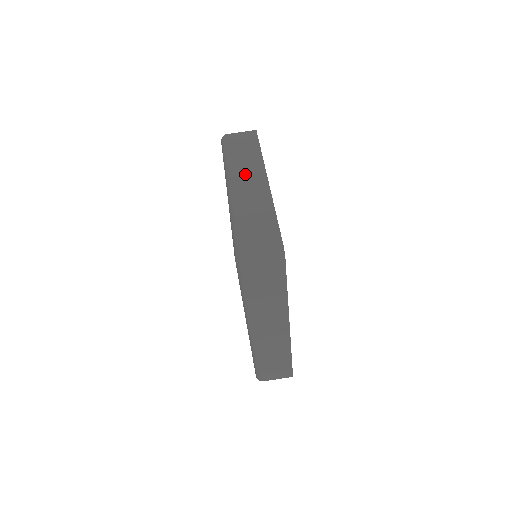
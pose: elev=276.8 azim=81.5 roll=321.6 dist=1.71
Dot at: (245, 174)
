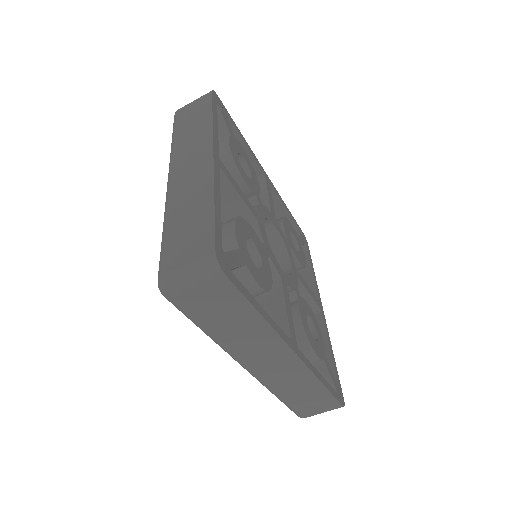
Dot at: (187, 157)
